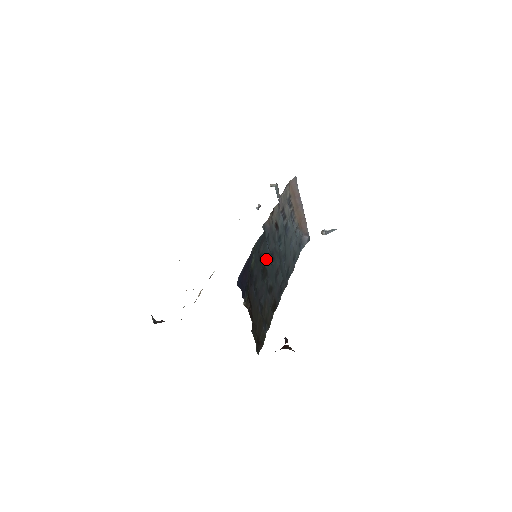
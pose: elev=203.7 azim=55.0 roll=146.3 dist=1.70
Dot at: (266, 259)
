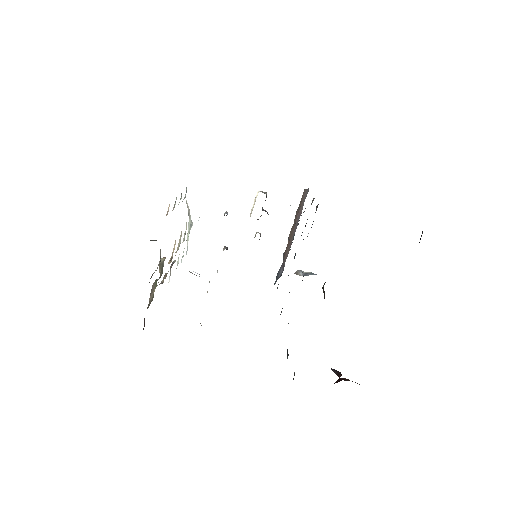
Dot at: occluded
